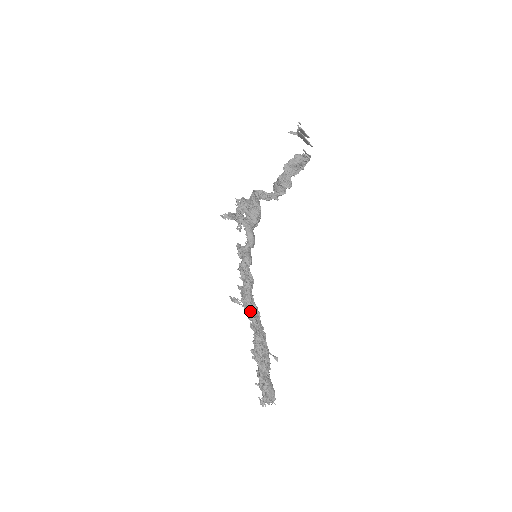
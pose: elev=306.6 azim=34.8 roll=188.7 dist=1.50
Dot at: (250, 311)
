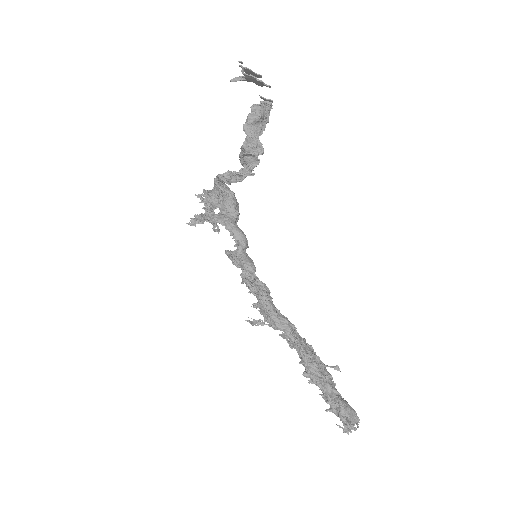
Dot at: (282, 328)
